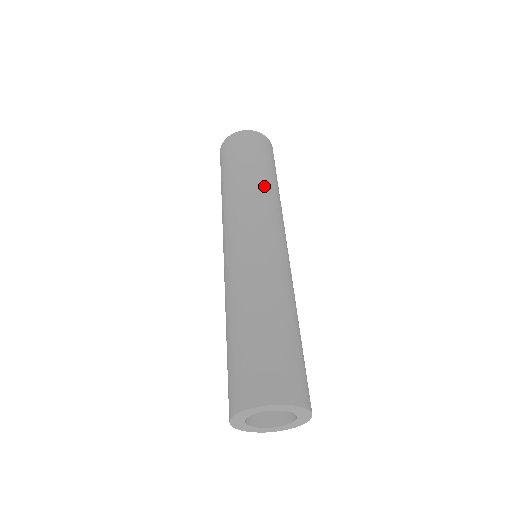
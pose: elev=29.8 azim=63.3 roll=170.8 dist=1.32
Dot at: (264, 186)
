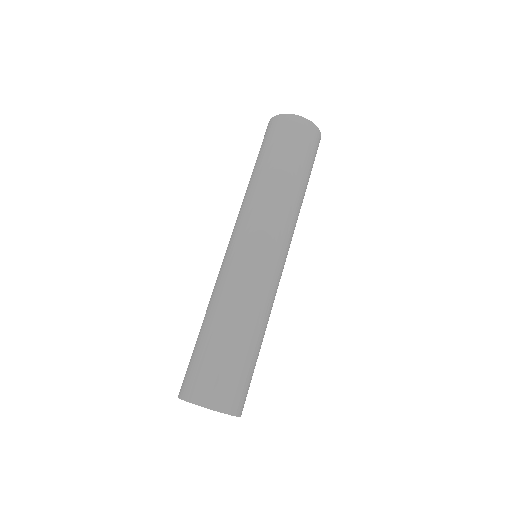
Dot at: (290, 194)
